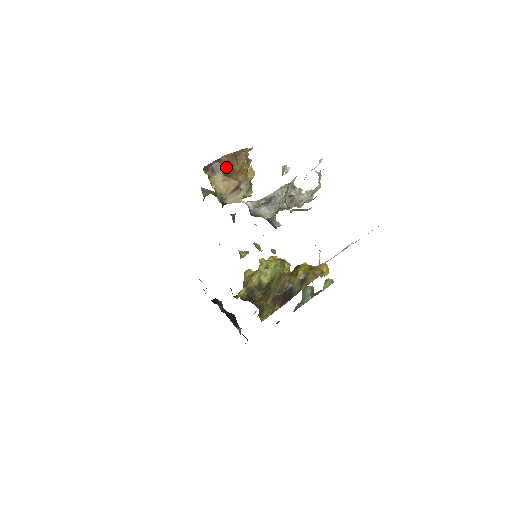
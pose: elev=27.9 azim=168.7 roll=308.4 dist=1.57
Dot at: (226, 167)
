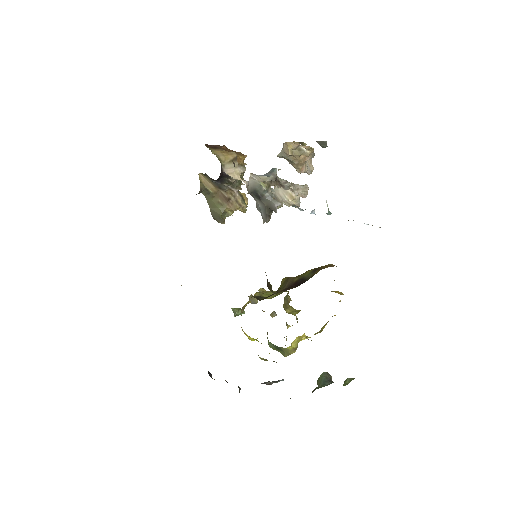
Dot at: (224, 148)
